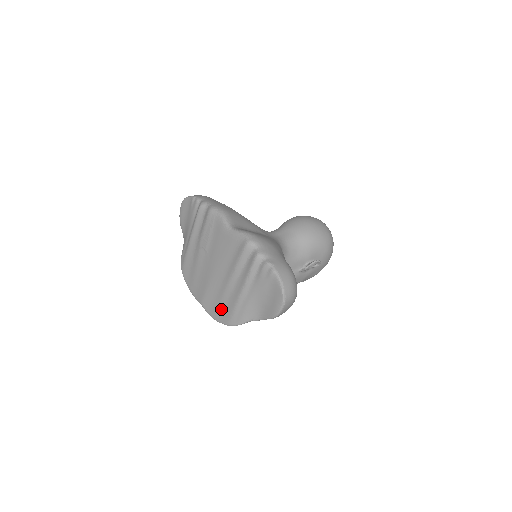
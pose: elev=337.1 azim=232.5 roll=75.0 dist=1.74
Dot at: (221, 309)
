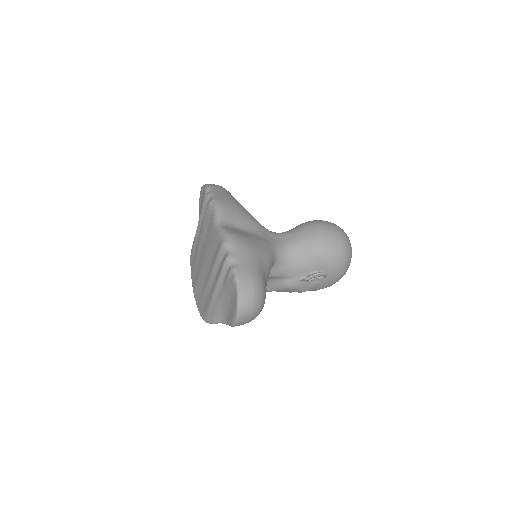
Dot at: (203, 303)
